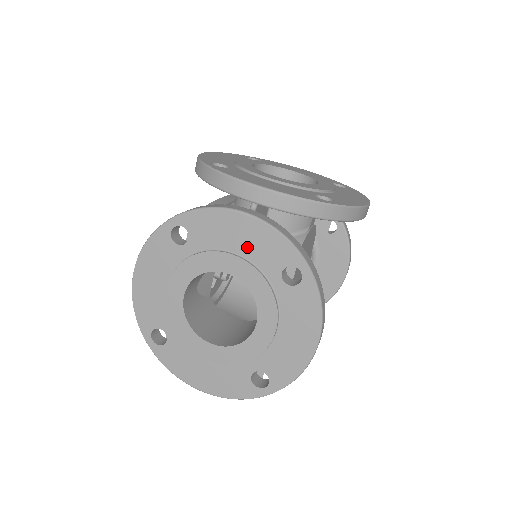
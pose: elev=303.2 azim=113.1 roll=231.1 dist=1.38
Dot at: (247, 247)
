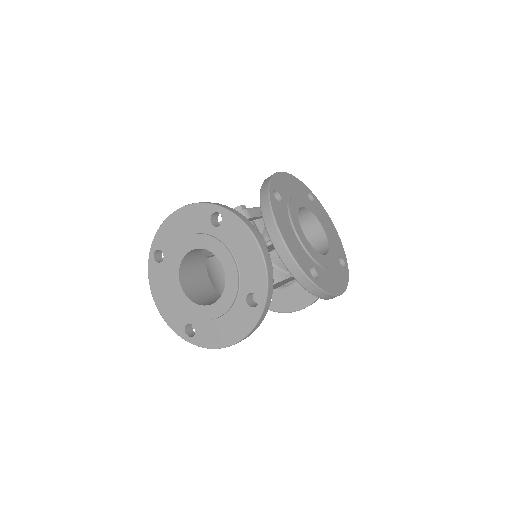
Dot at: (244, 263)
